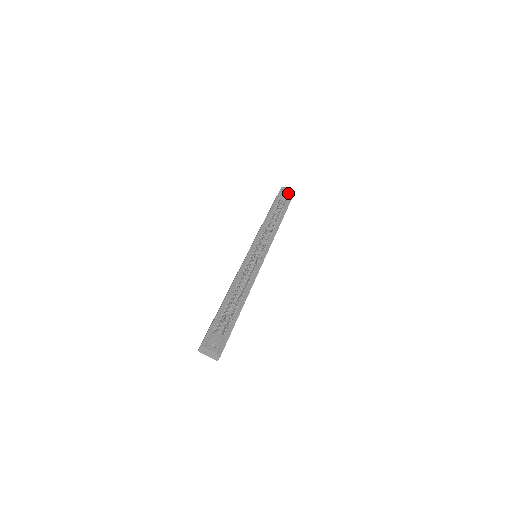
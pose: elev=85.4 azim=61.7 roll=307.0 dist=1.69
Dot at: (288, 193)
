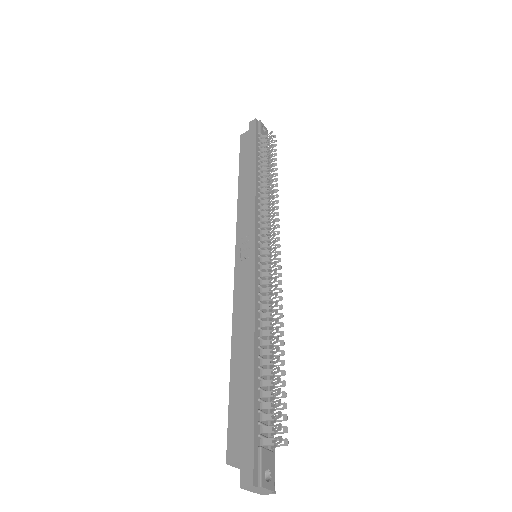
Dot at: (272, 138)
